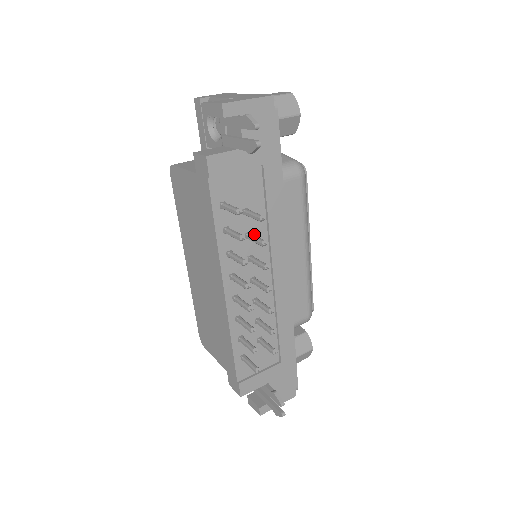
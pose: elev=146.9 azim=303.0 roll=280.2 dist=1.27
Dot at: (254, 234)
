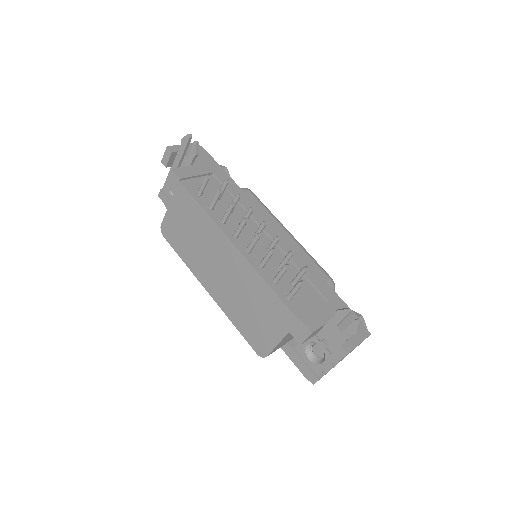
Dot at: (234, 211)
